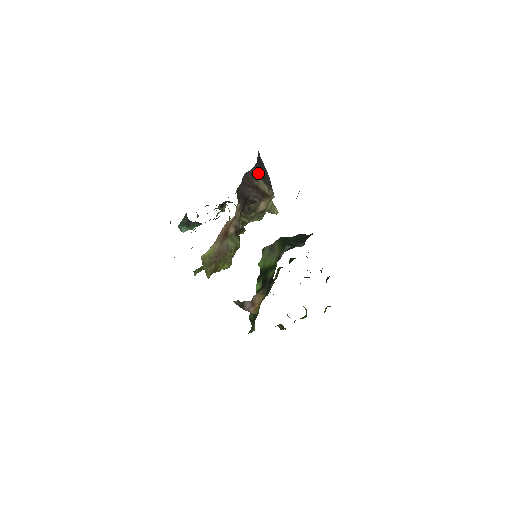
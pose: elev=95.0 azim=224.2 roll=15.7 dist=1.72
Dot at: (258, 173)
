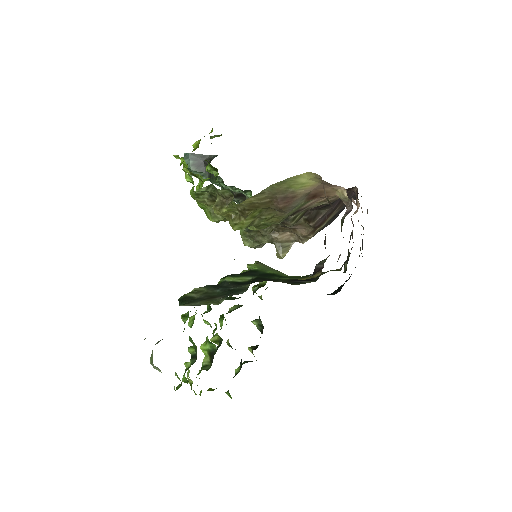
Dot at: (343, 207)
